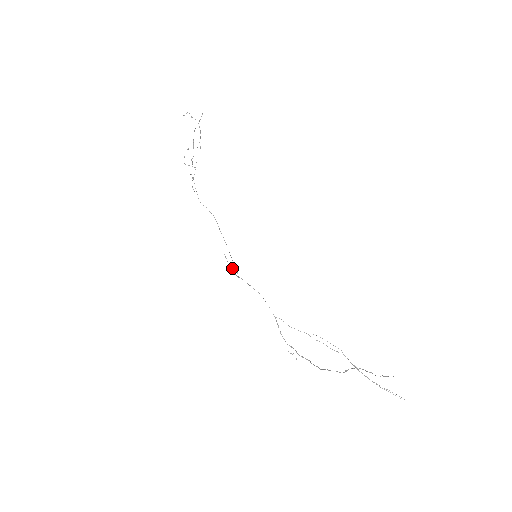
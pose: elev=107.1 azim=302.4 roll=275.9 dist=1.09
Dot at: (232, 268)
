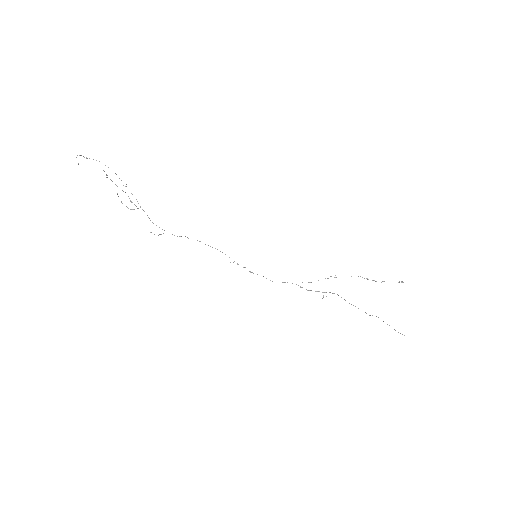
Dot at: occluded
